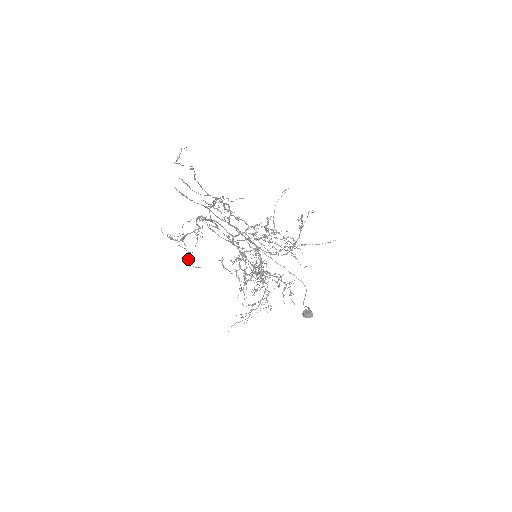
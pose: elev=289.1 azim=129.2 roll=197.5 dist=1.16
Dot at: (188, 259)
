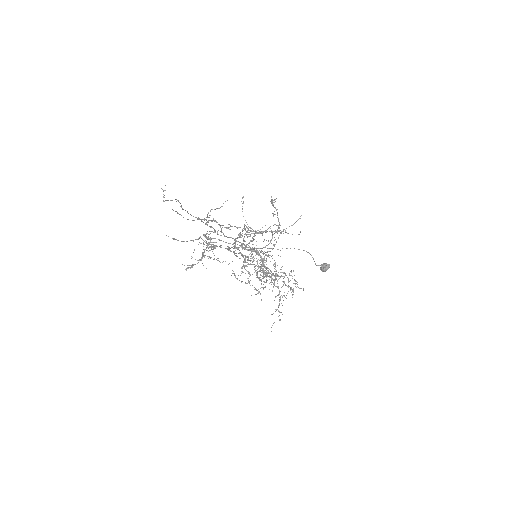
Dot at: (220, 262)
